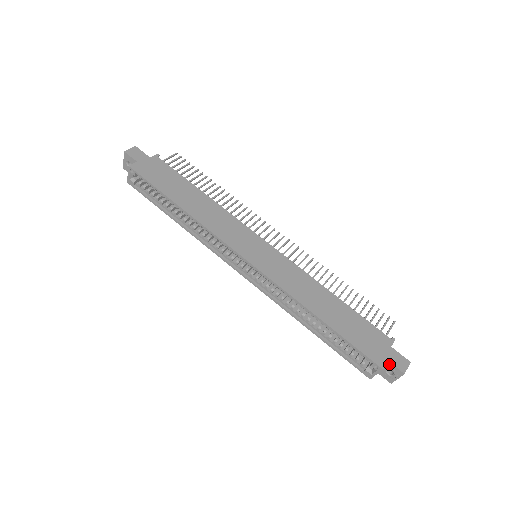
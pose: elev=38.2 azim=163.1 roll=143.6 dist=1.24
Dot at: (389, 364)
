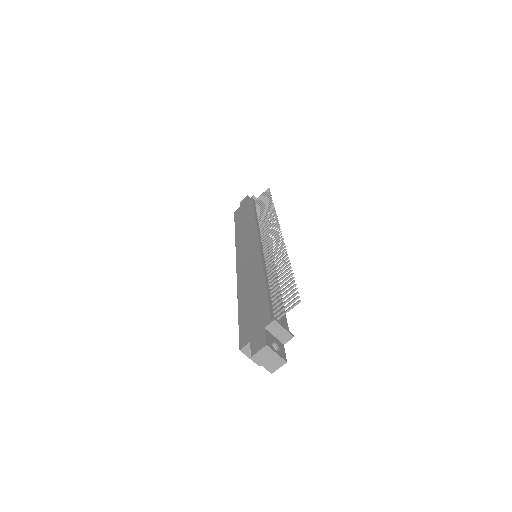
Dot at: (252, 346)
